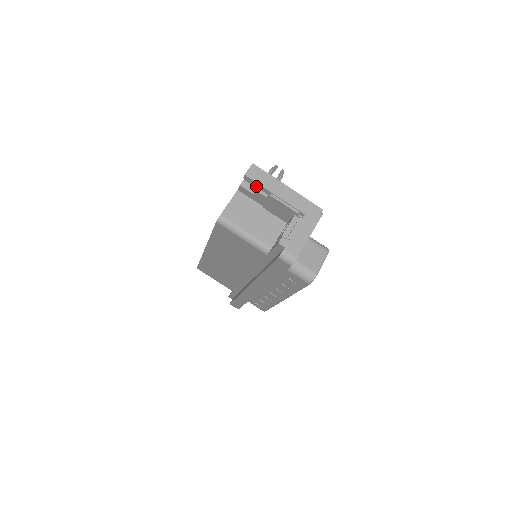
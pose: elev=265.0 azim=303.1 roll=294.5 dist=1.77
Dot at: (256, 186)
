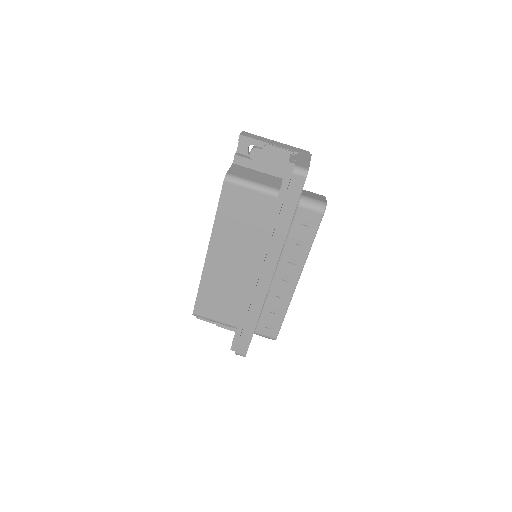
Dot at: (251, 144)
